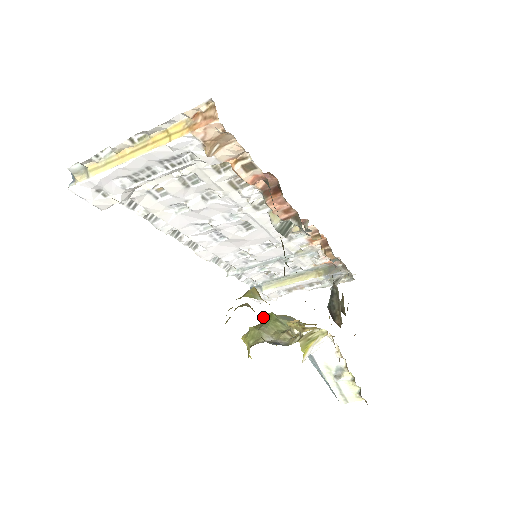
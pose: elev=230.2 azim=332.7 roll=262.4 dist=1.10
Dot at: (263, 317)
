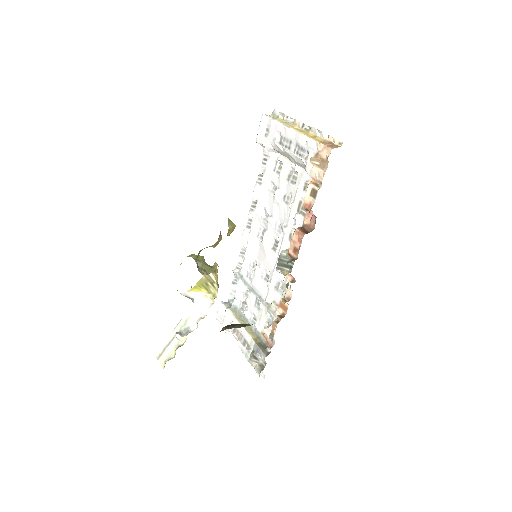
Dot at: occluded
